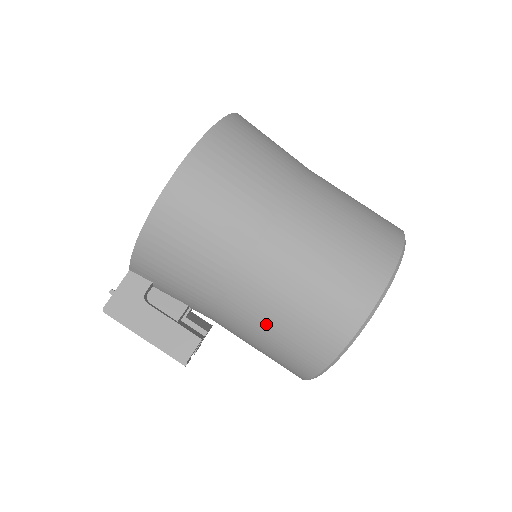
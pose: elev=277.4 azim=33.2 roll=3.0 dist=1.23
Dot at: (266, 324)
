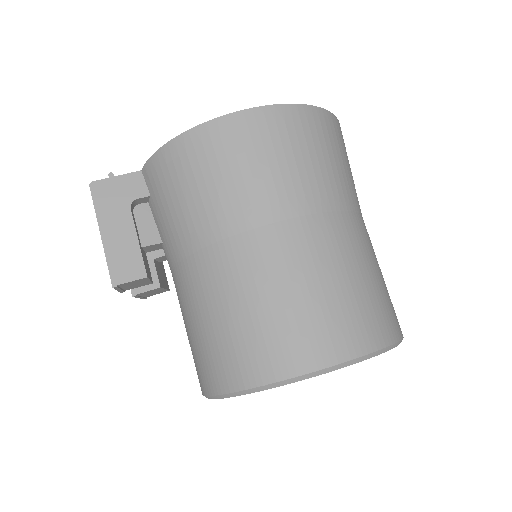
Dot at: (212, 306)
